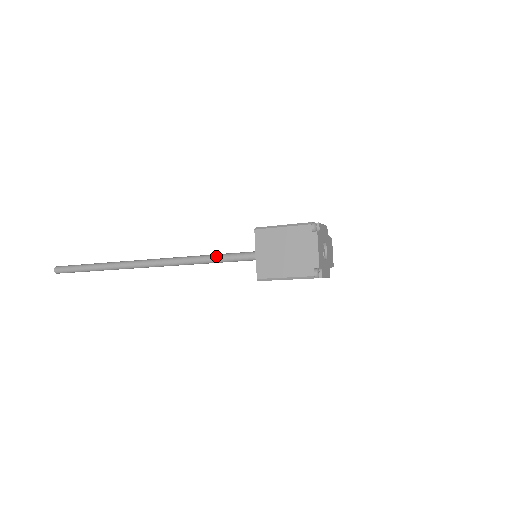
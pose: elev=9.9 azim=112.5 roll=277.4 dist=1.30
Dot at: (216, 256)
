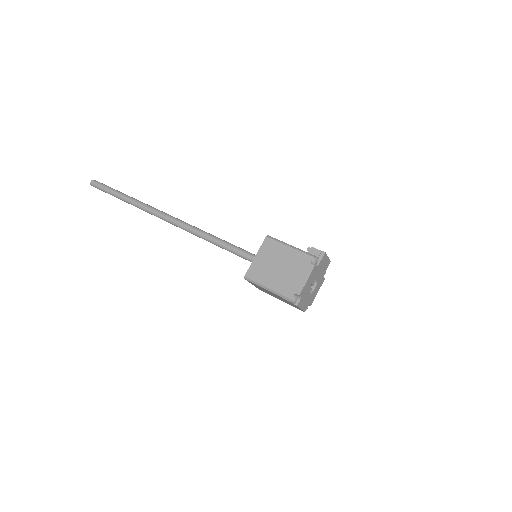
Dot at: (221, 247)
